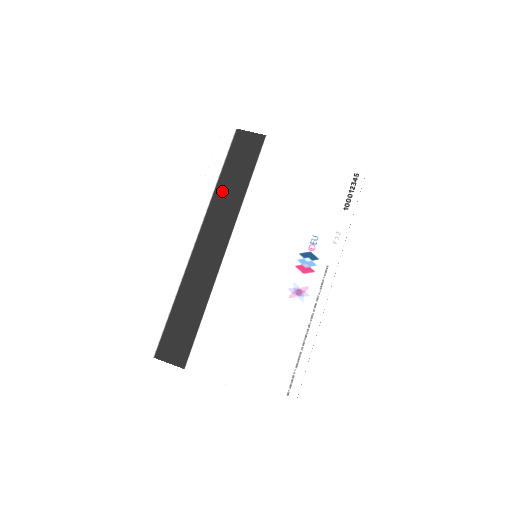
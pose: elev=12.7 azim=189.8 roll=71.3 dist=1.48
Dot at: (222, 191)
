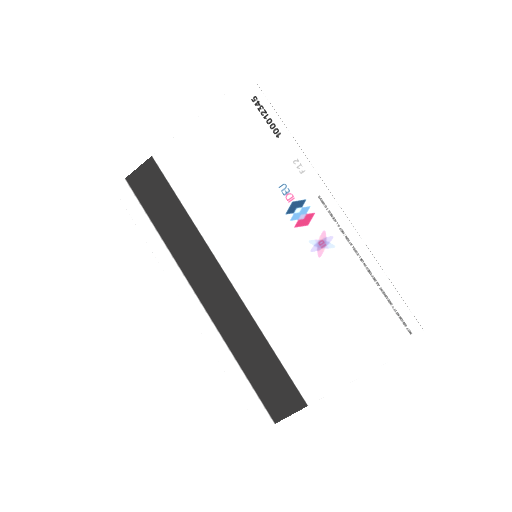
Dot at: (172, 238)
